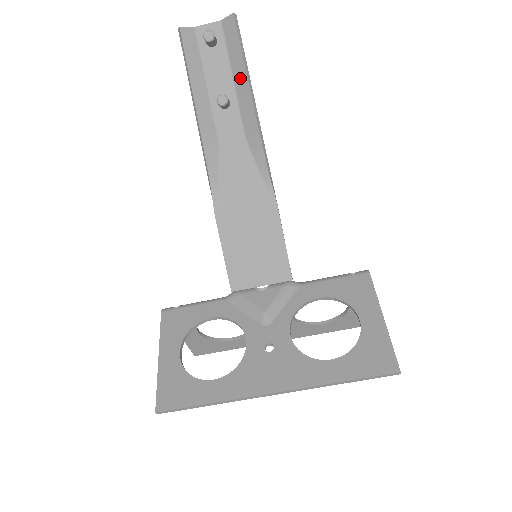
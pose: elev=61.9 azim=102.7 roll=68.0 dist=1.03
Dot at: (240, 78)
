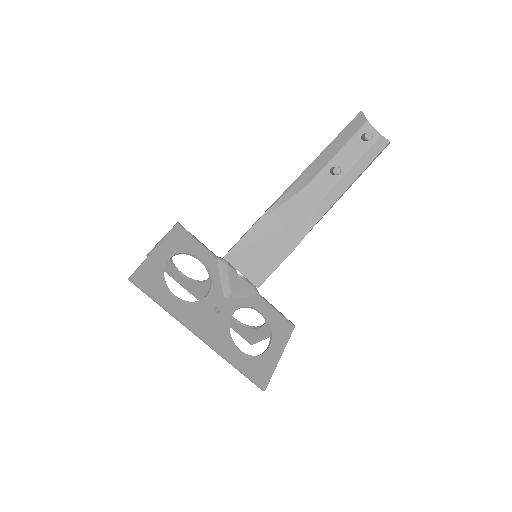
Dot at: (355, 171)
